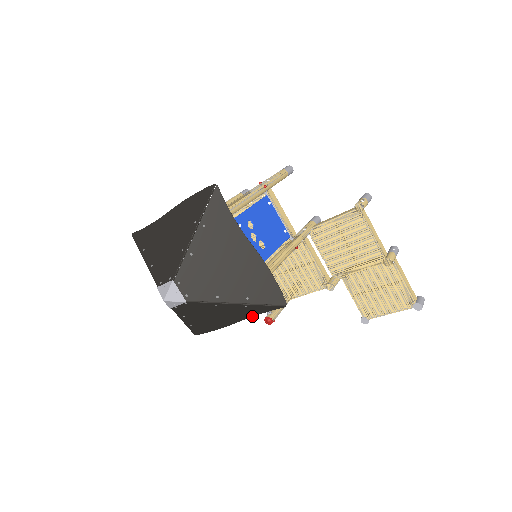
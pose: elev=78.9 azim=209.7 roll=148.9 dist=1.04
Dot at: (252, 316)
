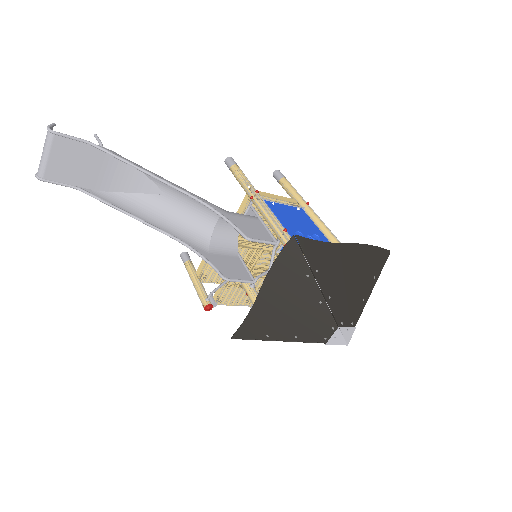
Dot at: occluded
